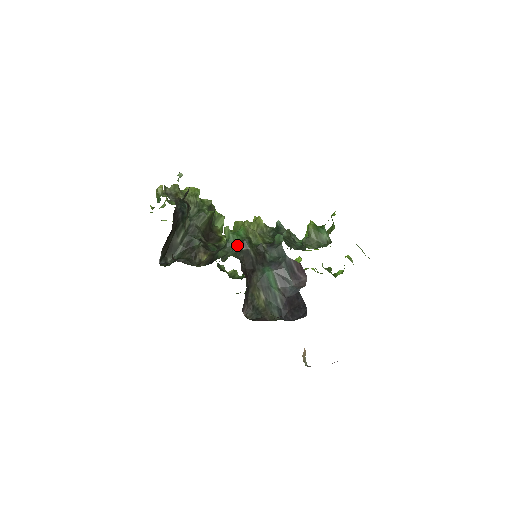
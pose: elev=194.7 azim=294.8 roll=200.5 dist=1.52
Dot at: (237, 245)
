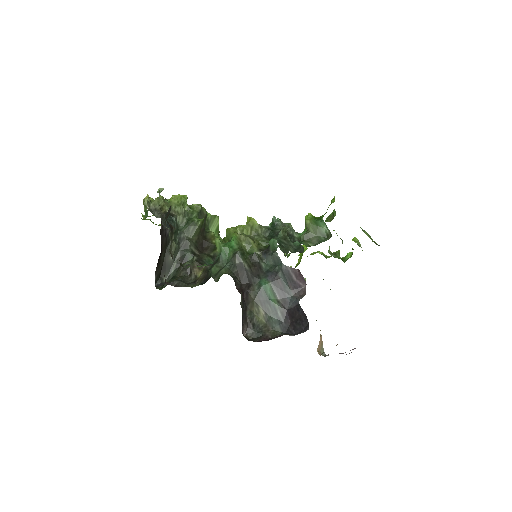
Dot at: (230, 259)
